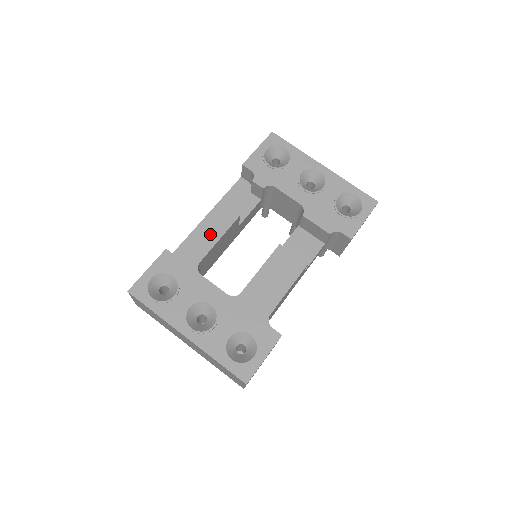
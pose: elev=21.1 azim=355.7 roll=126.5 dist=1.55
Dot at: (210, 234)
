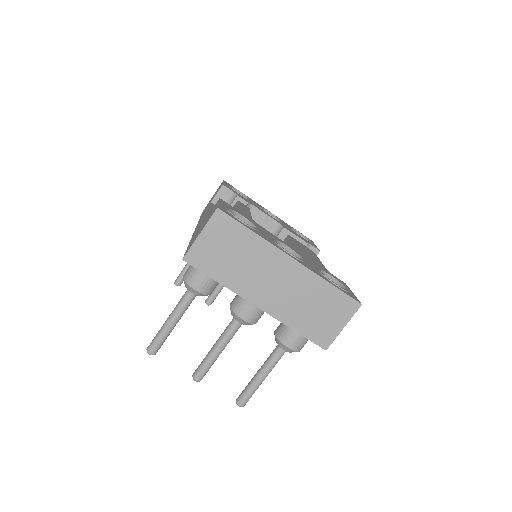
Dot at: (241, 207)
